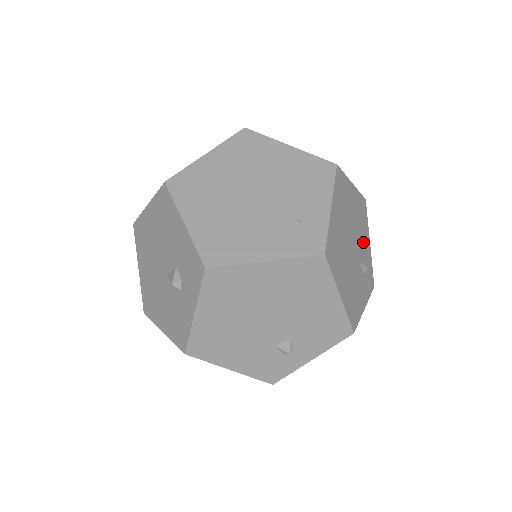
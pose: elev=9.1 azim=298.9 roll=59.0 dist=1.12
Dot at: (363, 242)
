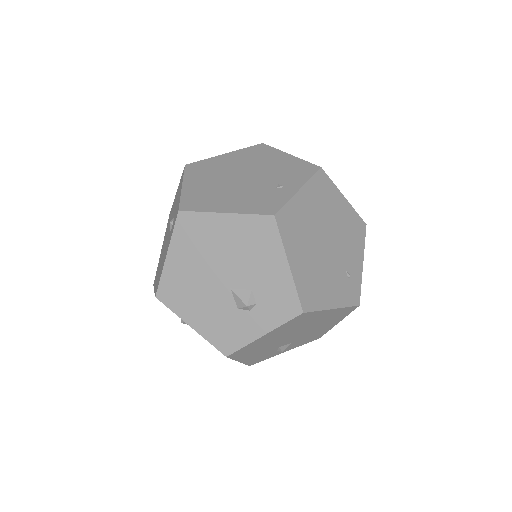
Dot at: occluded
